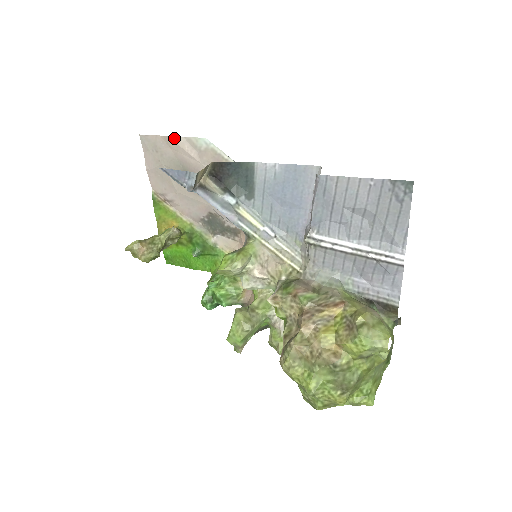
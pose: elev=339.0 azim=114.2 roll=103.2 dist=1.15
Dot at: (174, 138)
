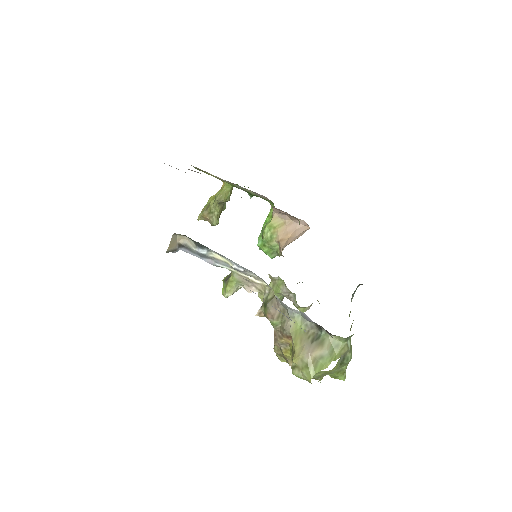
Dot at: occluded
